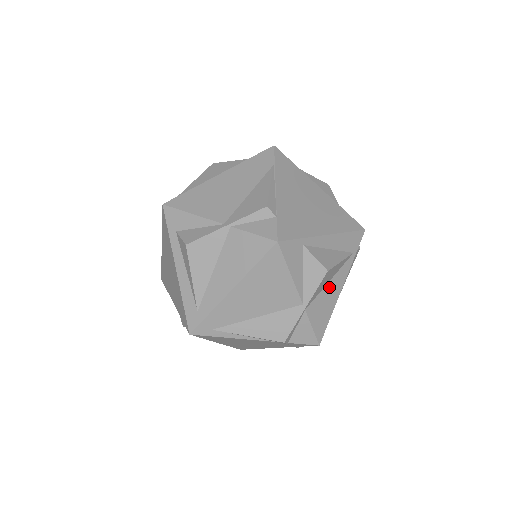
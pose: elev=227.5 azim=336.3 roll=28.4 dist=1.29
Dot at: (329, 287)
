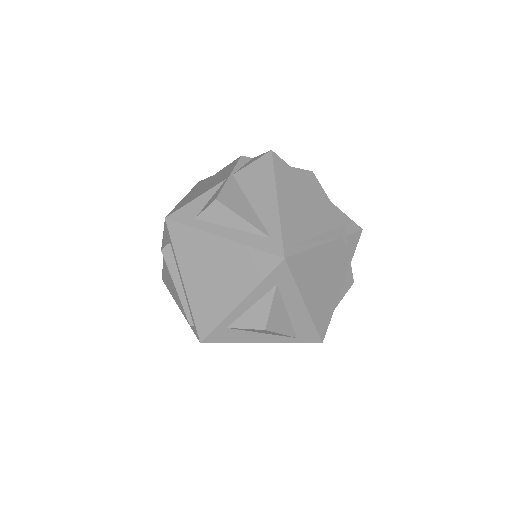
Dot at: occluded
